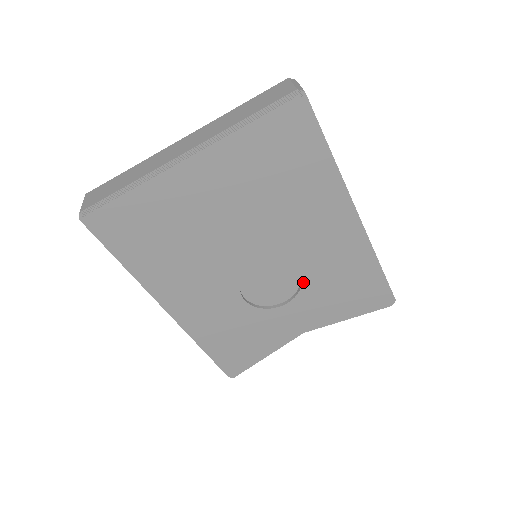
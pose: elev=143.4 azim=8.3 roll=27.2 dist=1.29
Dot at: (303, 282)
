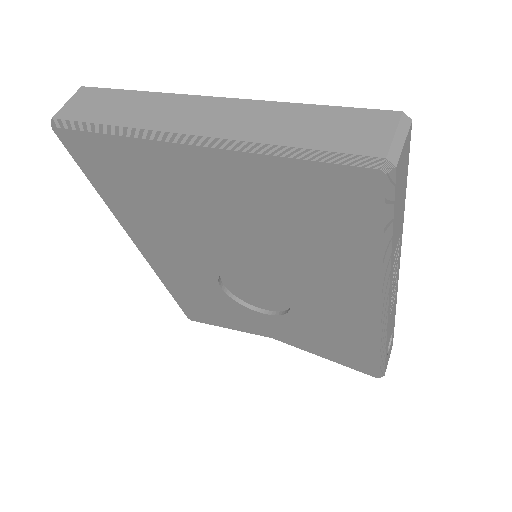
Dot at: (290, 312)
